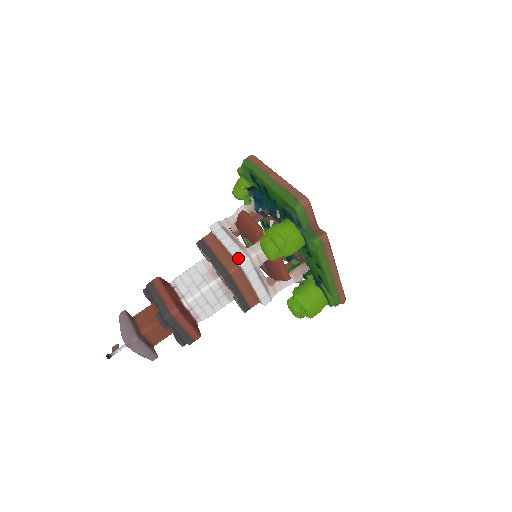
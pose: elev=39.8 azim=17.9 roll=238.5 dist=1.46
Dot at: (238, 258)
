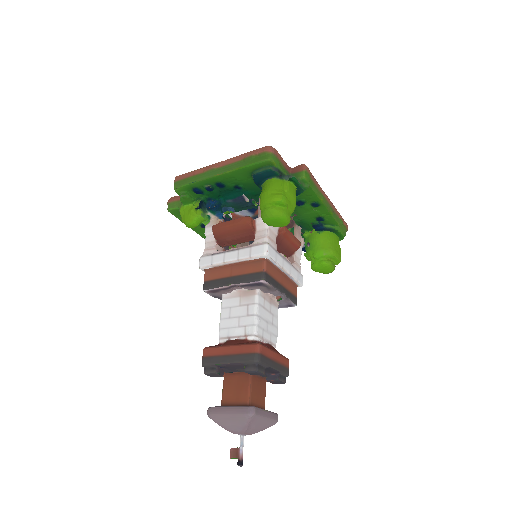
Dot at: (258, 253)
